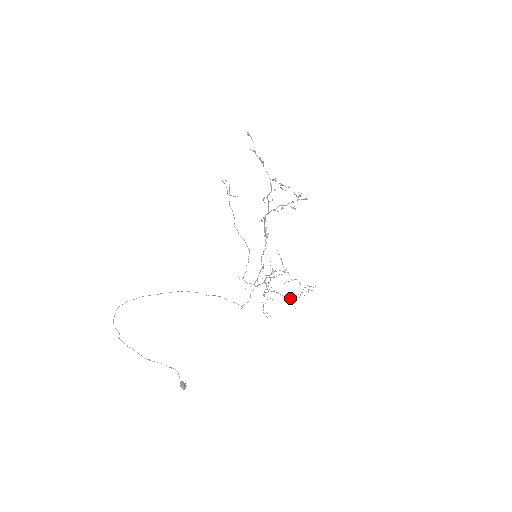
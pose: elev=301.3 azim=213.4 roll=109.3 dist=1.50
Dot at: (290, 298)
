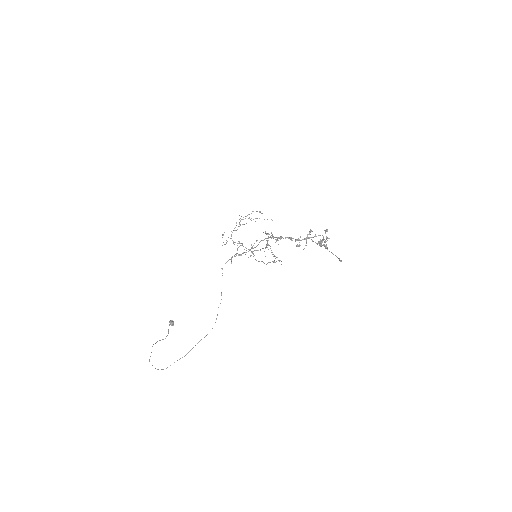
Dot at: occluded
